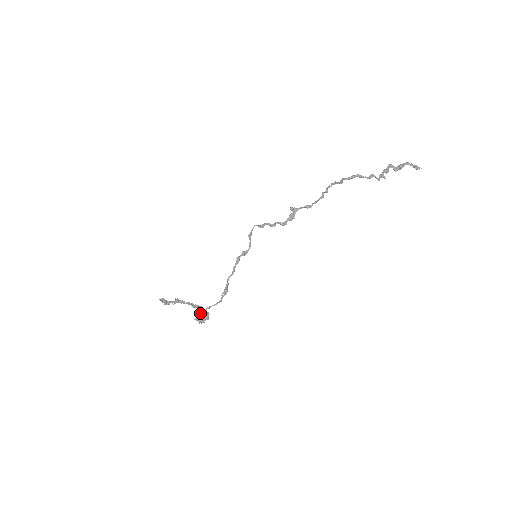
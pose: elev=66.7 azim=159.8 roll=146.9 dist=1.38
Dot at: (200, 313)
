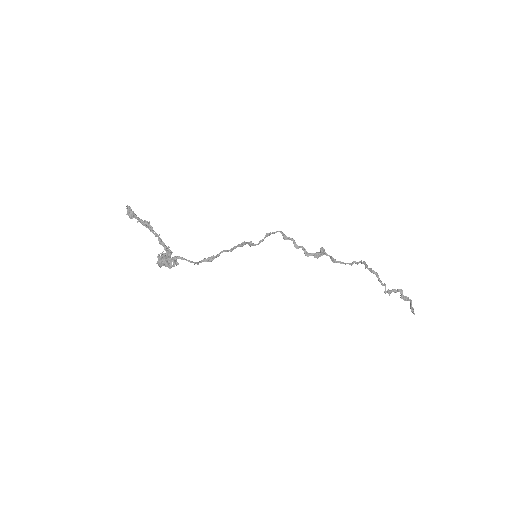
Dot at: (168, 255)
